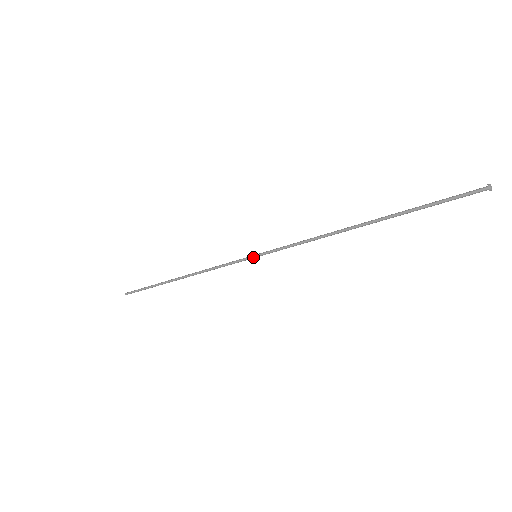
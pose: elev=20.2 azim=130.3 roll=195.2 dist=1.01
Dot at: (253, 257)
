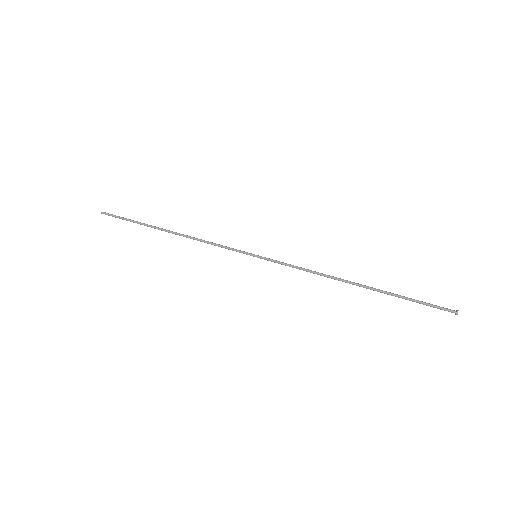
Dot at: occluded
